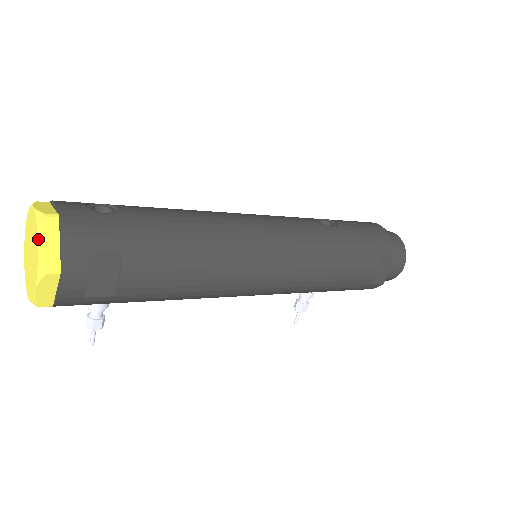
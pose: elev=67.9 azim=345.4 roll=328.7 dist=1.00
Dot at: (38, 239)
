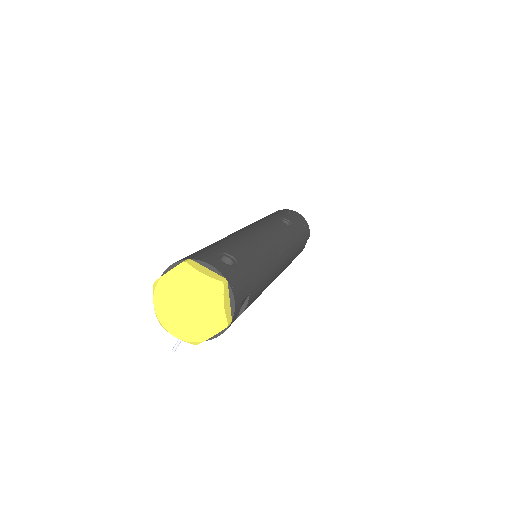
Dot at: (224, 303)
